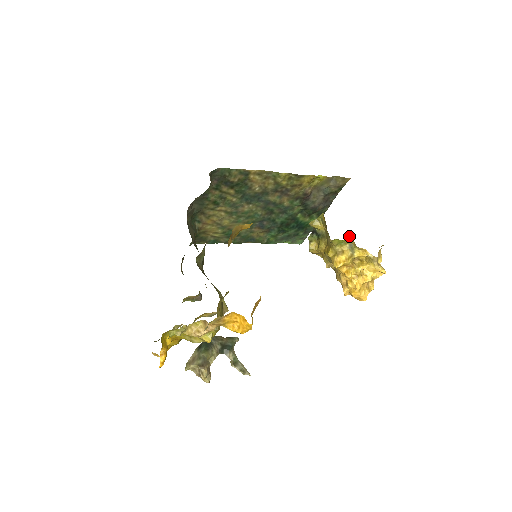
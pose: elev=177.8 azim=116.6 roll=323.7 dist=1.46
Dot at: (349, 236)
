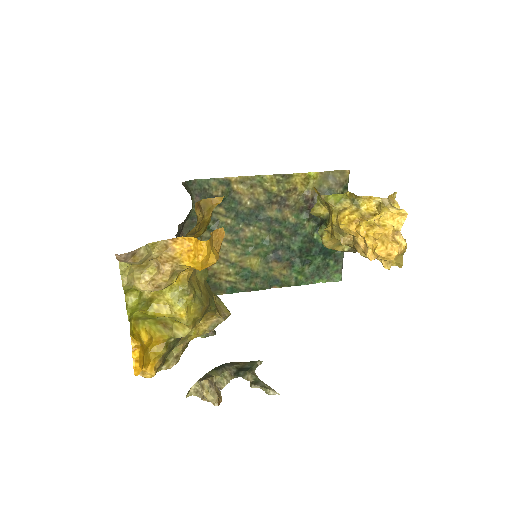
Dot at: (348, 194)
